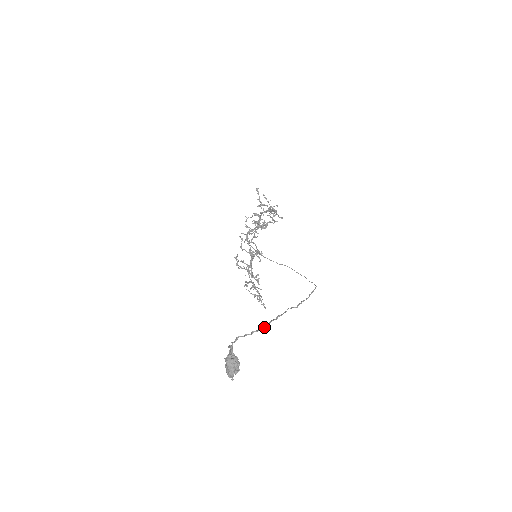
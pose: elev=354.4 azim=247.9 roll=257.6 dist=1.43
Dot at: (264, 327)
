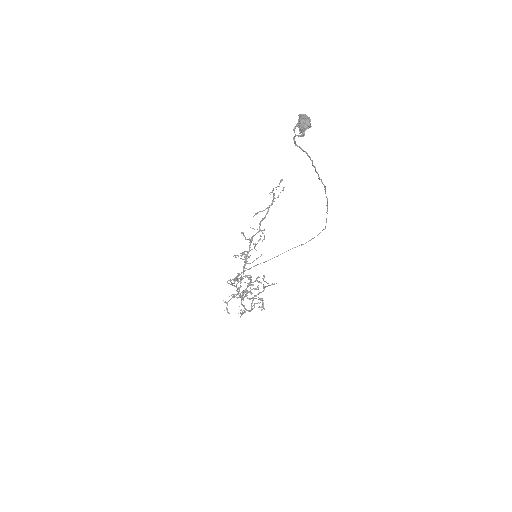
Dot at: (310, 159)
